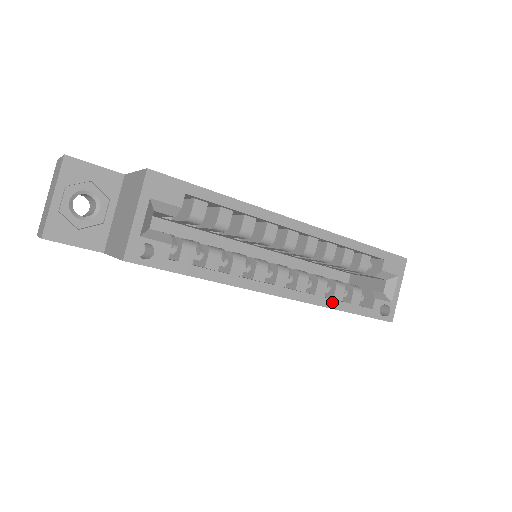
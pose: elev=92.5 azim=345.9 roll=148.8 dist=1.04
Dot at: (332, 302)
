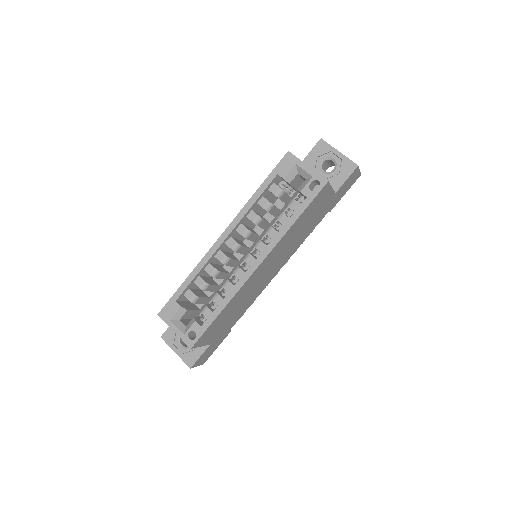
Dot at: (281, 231)
